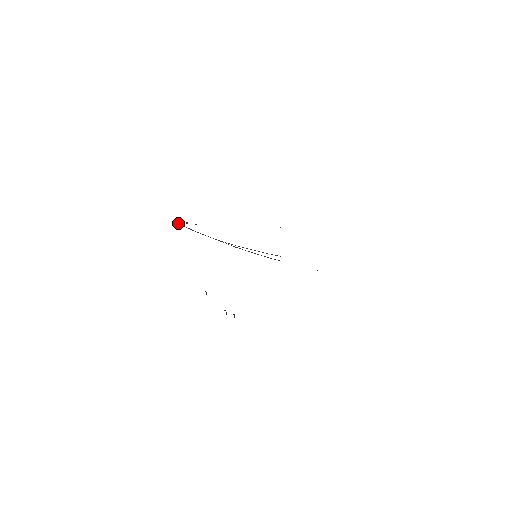
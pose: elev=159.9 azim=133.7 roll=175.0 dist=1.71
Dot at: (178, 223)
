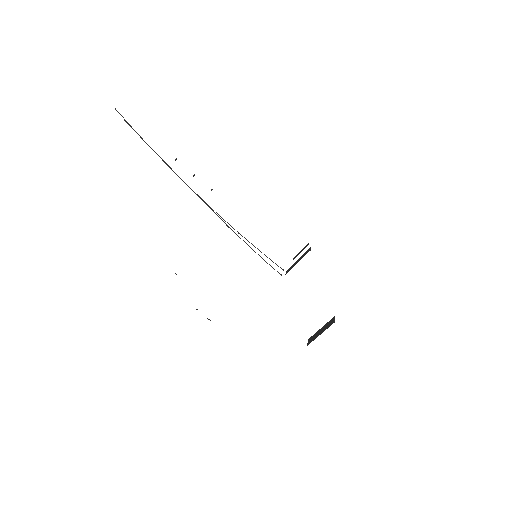
Dot at: (121, 115)
